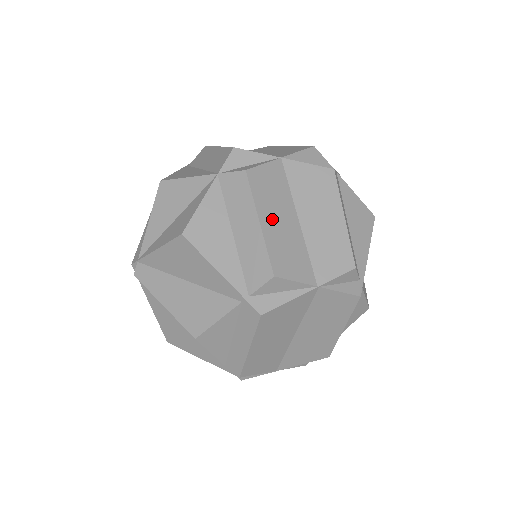
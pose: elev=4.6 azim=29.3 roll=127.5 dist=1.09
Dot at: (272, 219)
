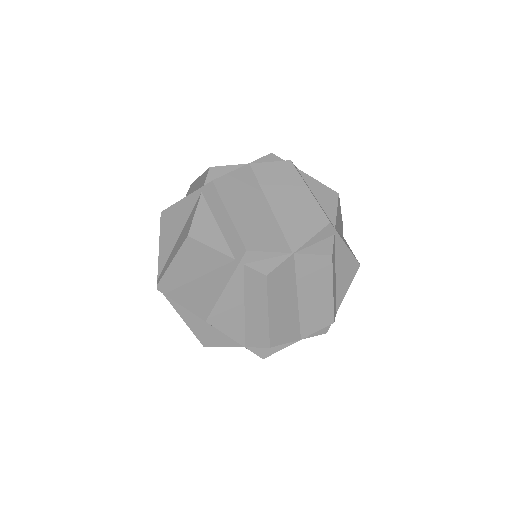
Dot at: occluded
